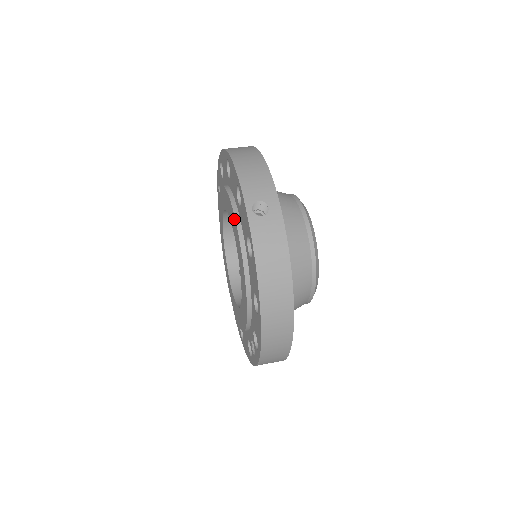
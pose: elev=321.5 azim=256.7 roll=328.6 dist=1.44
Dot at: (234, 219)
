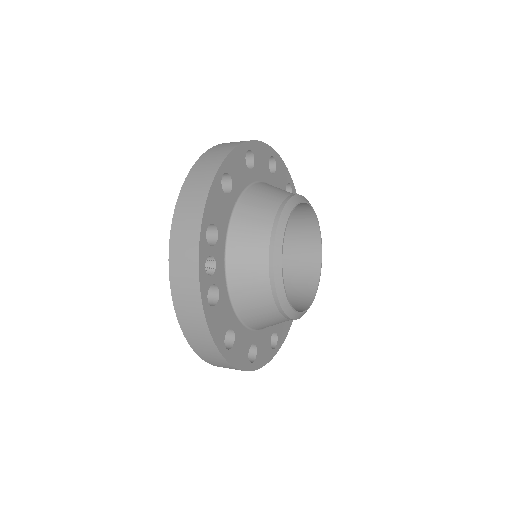
Dot at: occluded
